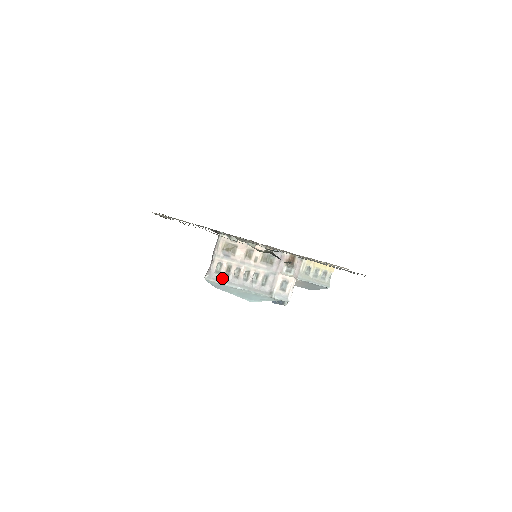
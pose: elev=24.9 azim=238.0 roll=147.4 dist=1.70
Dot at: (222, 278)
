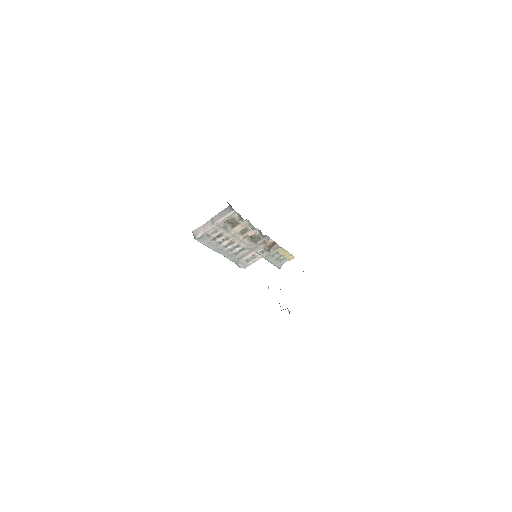
Dot at: (209, 241)
